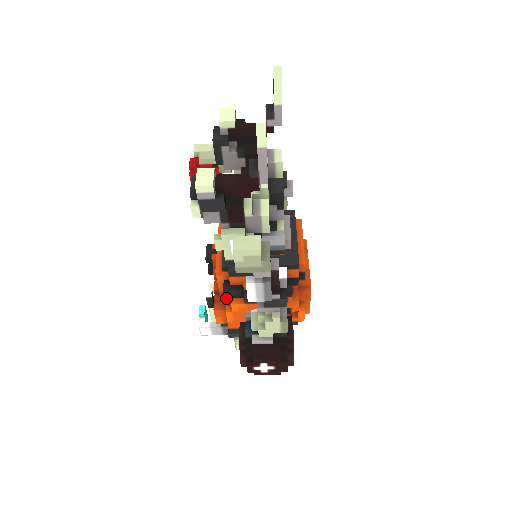
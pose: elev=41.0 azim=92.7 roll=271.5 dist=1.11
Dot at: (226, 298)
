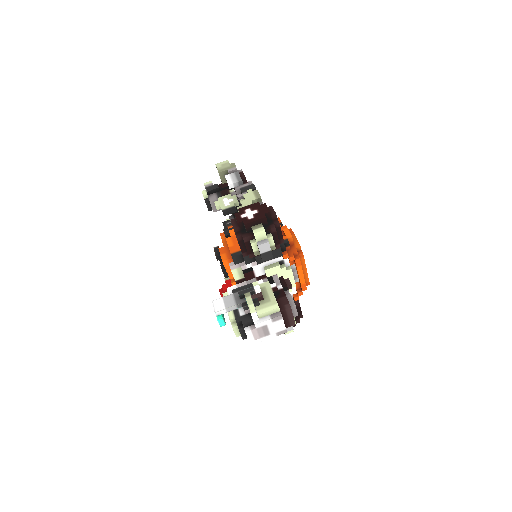
Dot at: (226, 236)
